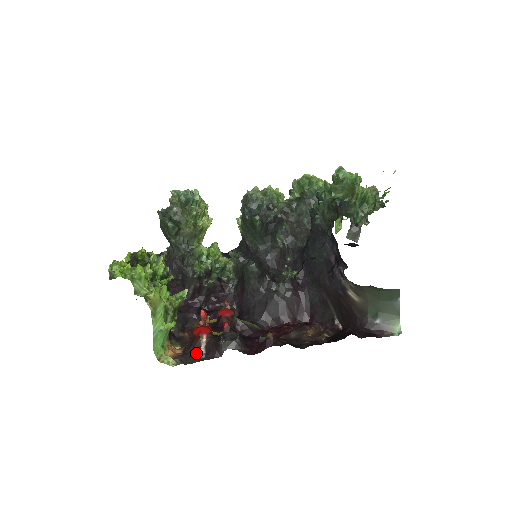
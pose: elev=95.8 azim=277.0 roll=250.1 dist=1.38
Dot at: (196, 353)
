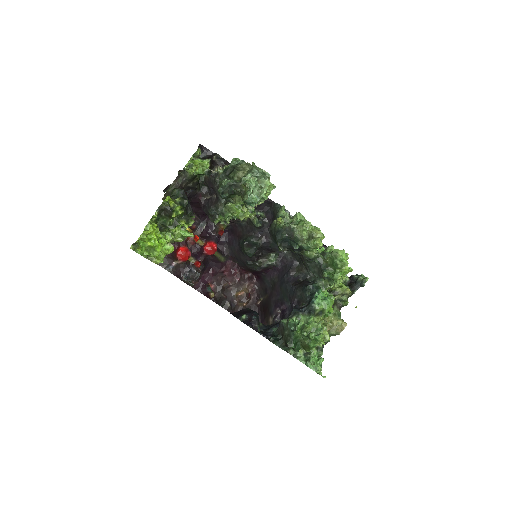
Dot at: (169, 261)
